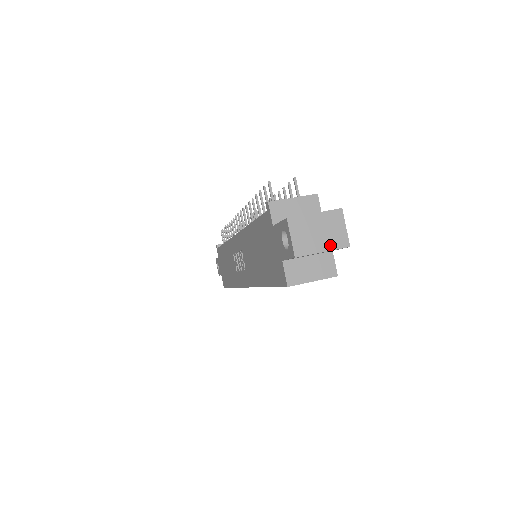
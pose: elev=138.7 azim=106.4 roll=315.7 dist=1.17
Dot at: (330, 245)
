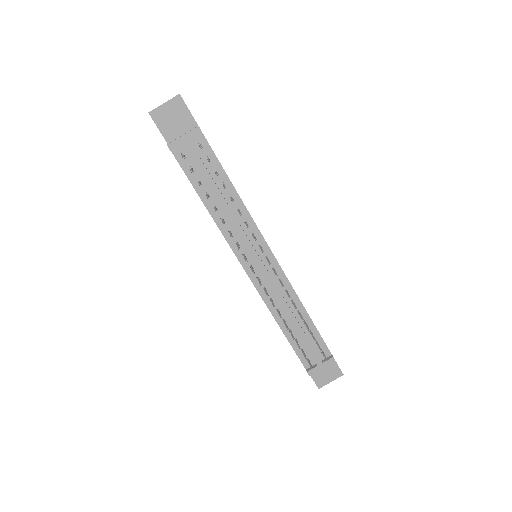
Dot at: occluded
